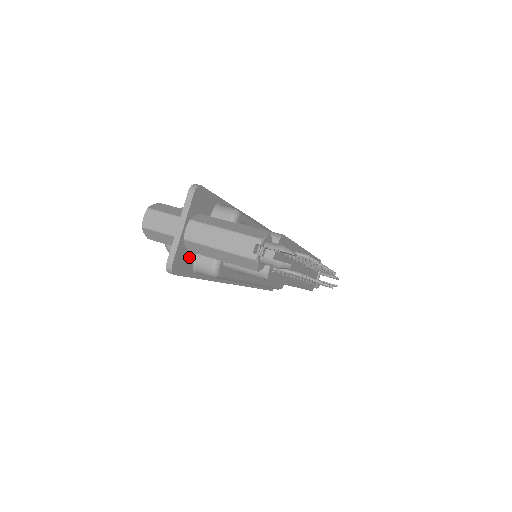
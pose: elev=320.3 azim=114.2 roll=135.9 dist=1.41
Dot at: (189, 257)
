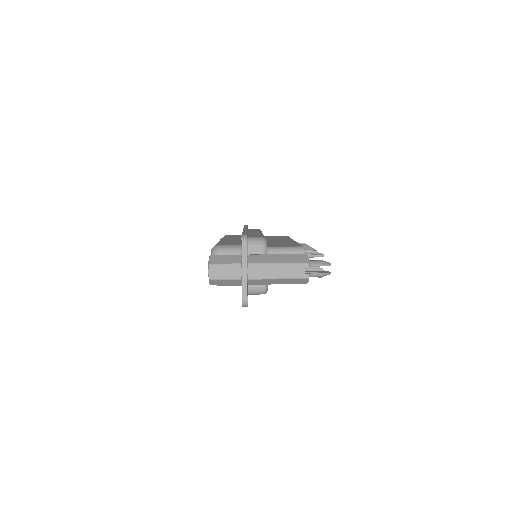
Dot at: (247, 288)
